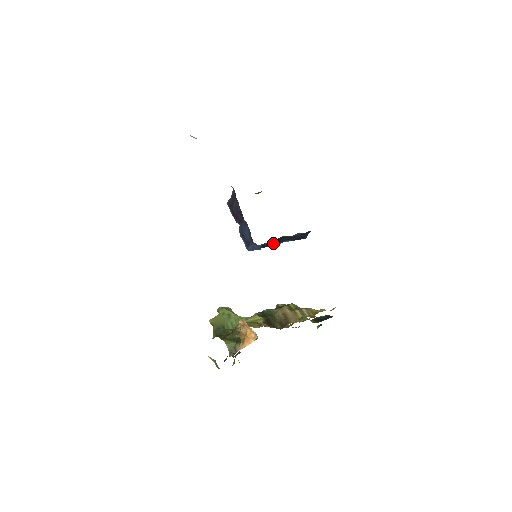
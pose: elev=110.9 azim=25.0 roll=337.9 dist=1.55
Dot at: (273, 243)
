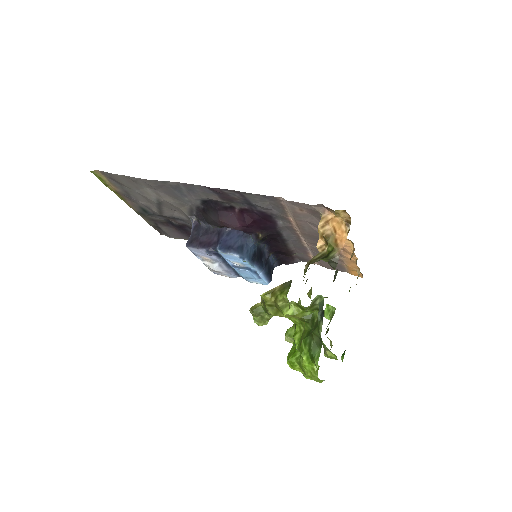
Dot at: (259, 257)
